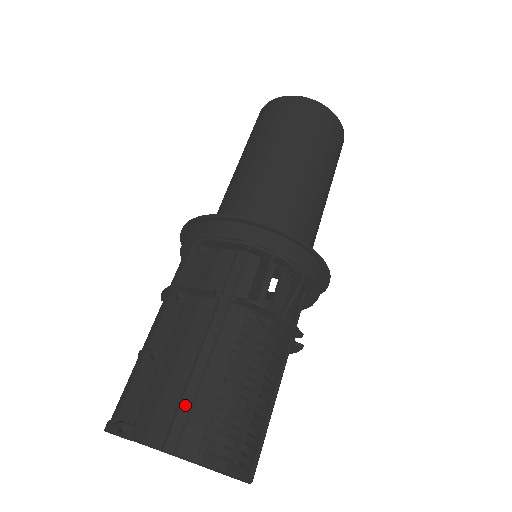
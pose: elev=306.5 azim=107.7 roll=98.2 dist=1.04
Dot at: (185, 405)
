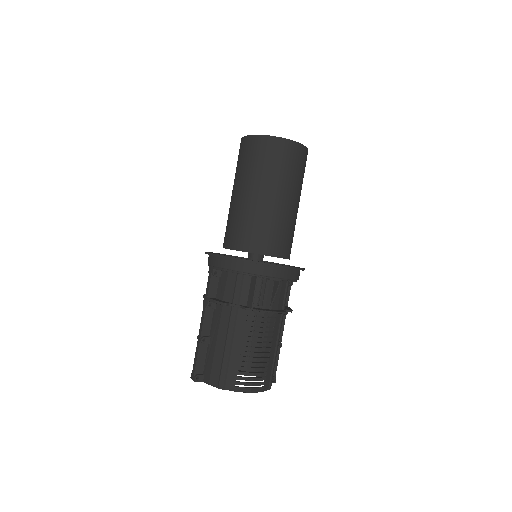
Dot at: (224, 366)
